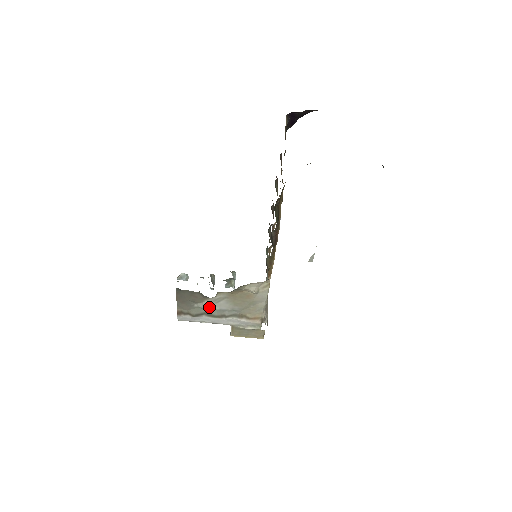
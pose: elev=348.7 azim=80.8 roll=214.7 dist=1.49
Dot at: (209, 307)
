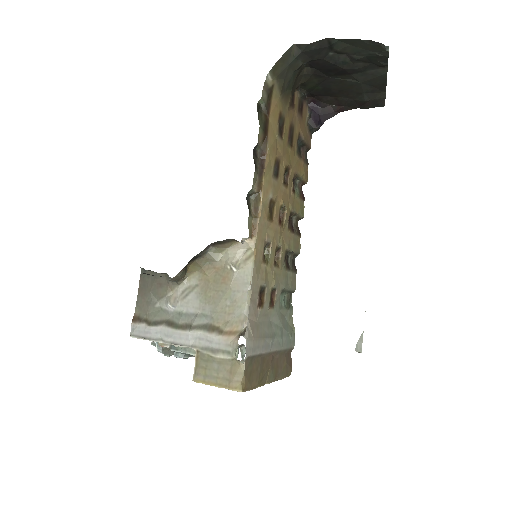
Dot at: (172, 303)
